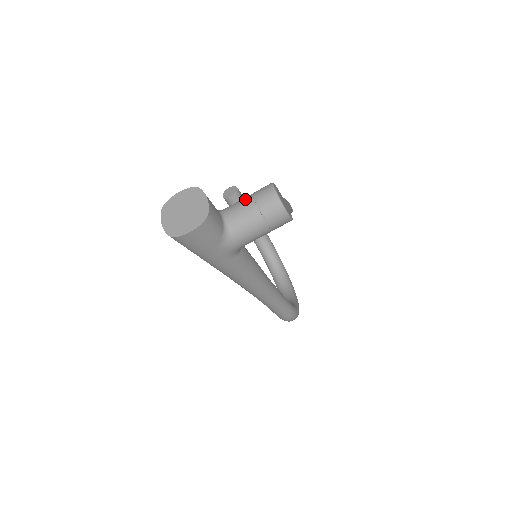
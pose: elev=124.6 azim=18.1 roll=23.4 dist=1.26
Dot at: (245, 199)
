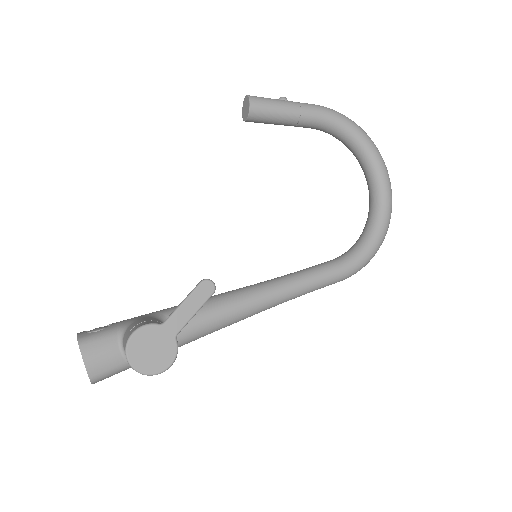
Dot at: (124, 341)
